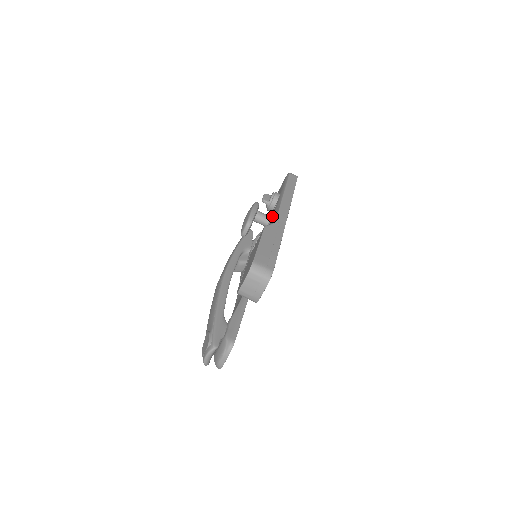
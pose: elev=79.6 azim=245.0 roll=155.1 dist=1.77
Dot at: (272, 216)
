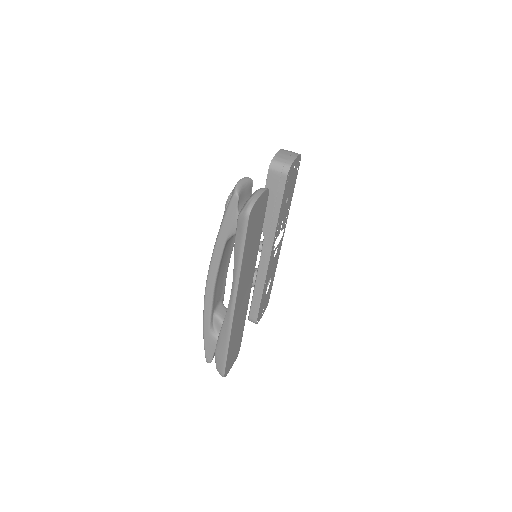
Dot at: occluded
